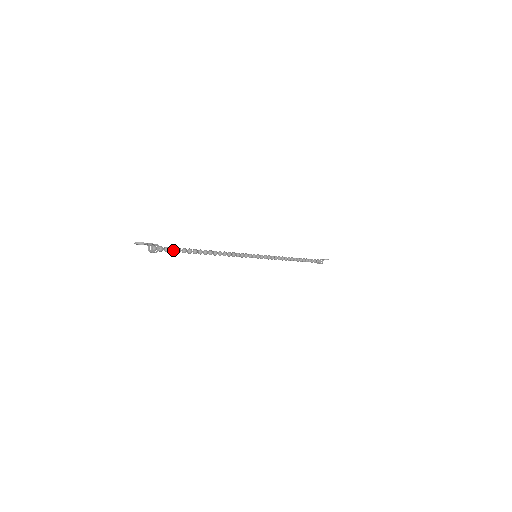
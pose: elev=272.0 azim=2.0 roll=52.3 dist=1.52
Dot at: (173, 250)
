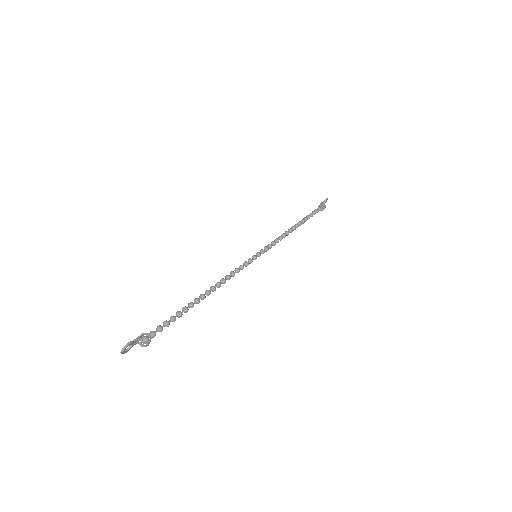
Dot at: (166, 324)
